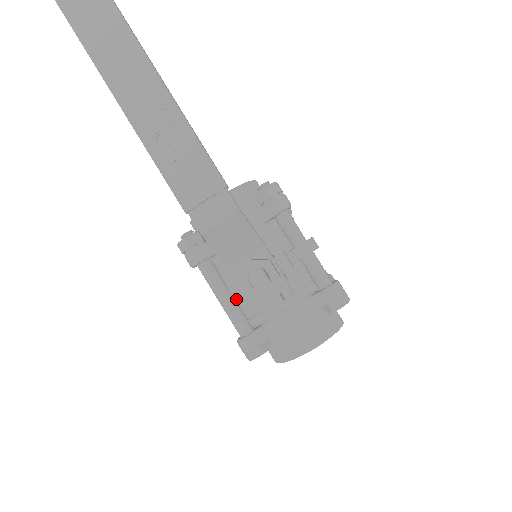
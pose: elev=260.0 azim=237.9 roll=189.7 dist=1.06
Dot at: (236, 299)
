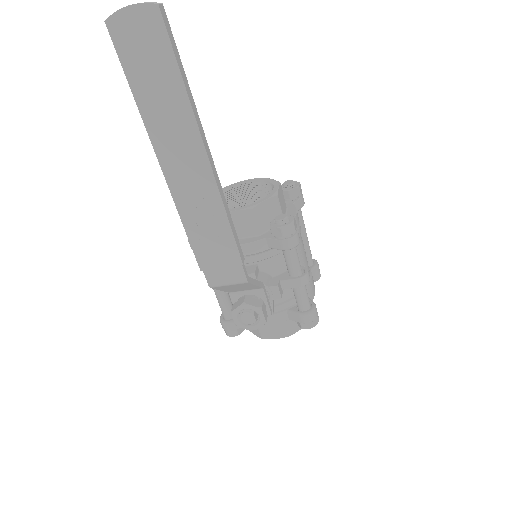
Dot at: occluded
